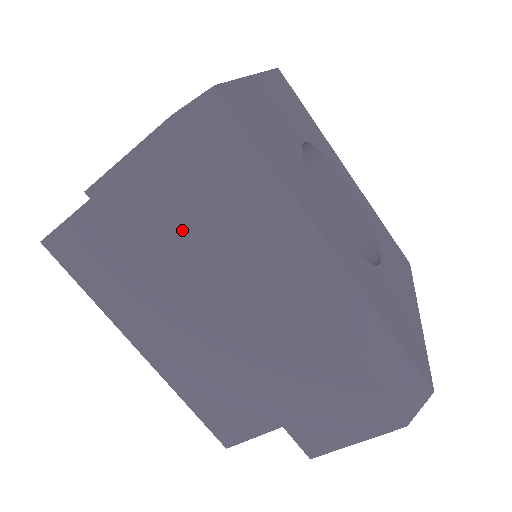
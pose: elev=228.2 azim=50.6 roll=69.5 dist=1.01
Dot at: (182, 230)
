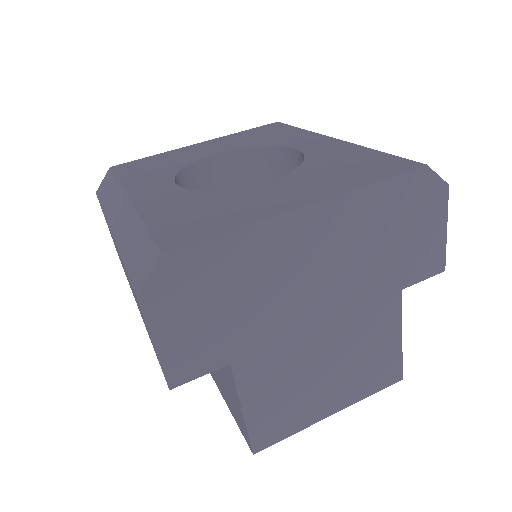
Dot at: occluded
